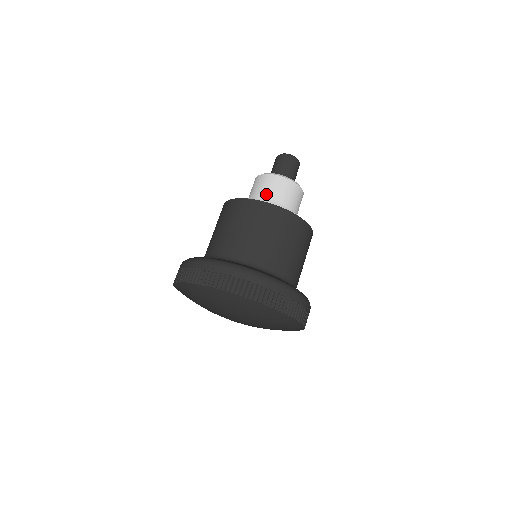
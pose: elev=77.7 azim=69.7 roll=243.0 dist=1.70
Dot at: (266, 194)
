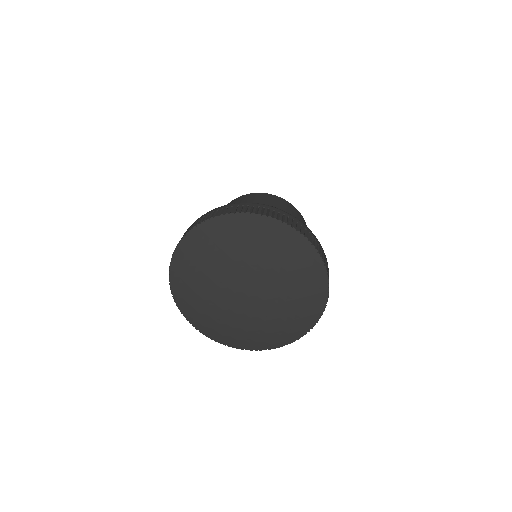
Dot at: occluded
